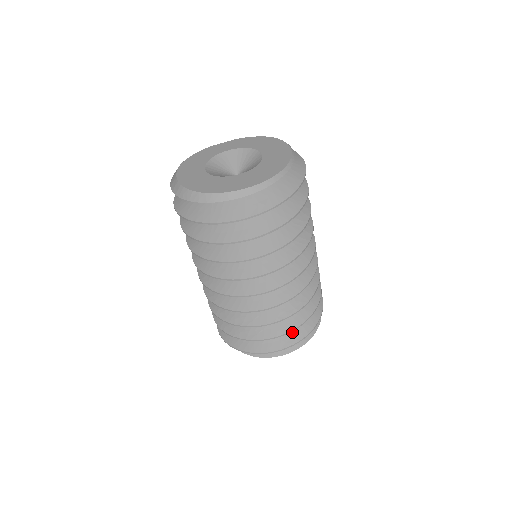
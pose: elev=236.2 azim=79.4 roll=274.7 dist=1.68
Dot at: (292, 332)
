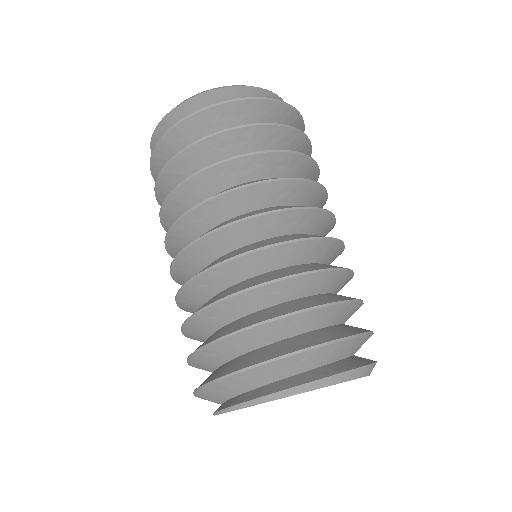
Dot at: (308, 337)
